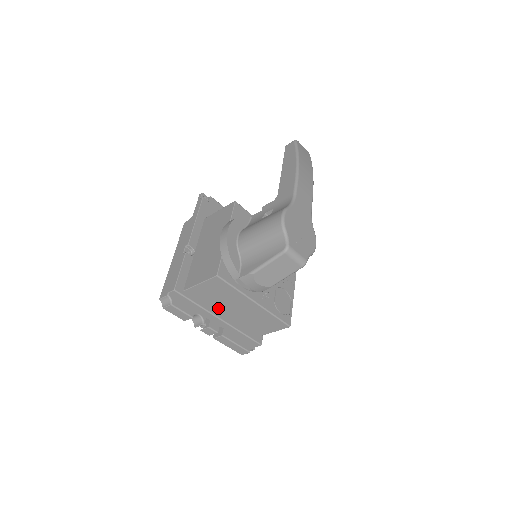
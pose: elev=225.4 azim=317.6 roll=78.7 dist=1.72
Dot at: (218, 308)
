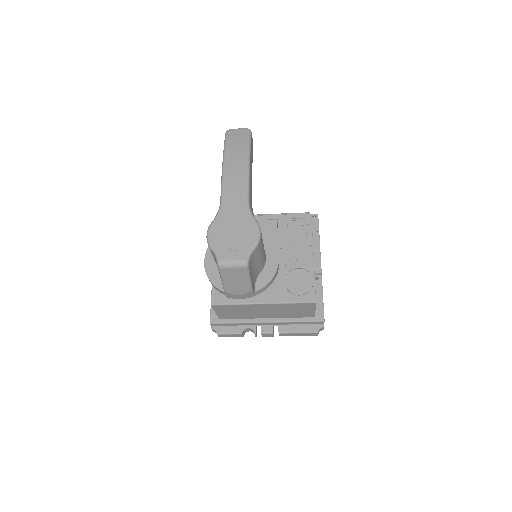
Dot at: (254, 316)
